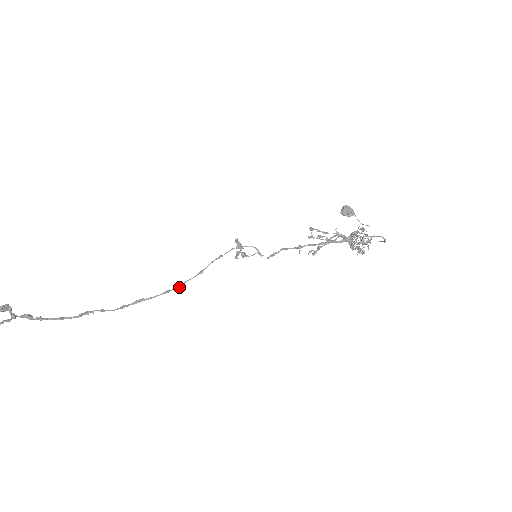
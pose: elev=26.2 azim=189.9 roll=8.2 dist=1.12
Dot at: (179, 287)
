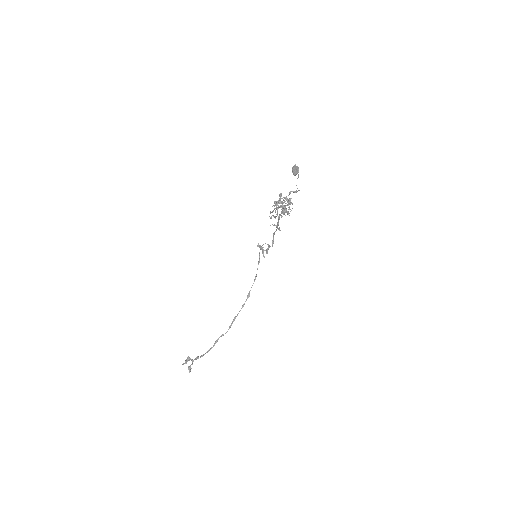
Dot at: (248, 297)
